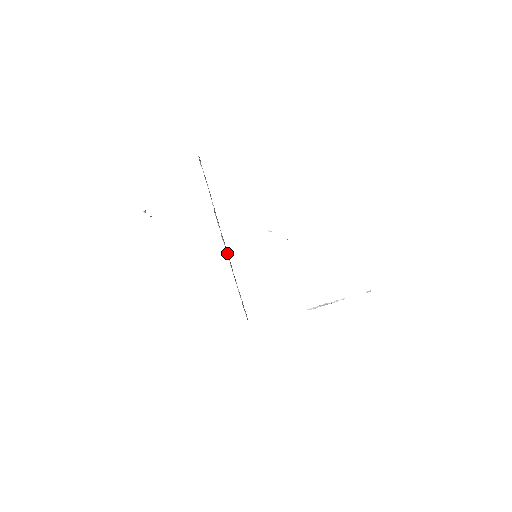
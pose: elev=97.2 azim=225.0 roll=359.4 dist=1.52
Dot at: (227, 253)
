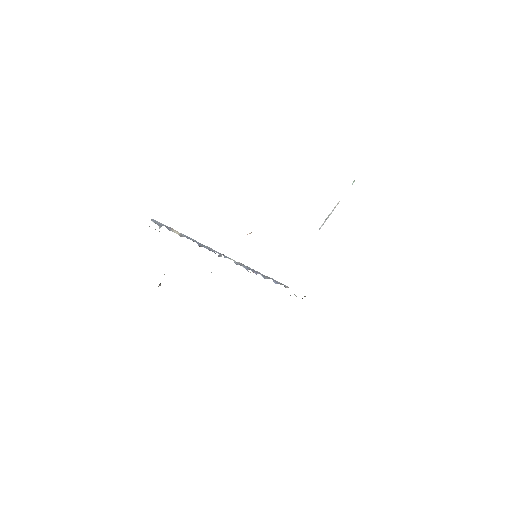
Dot at: occluded
